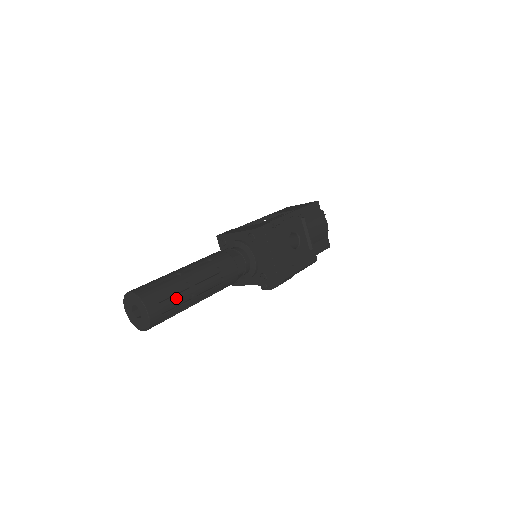
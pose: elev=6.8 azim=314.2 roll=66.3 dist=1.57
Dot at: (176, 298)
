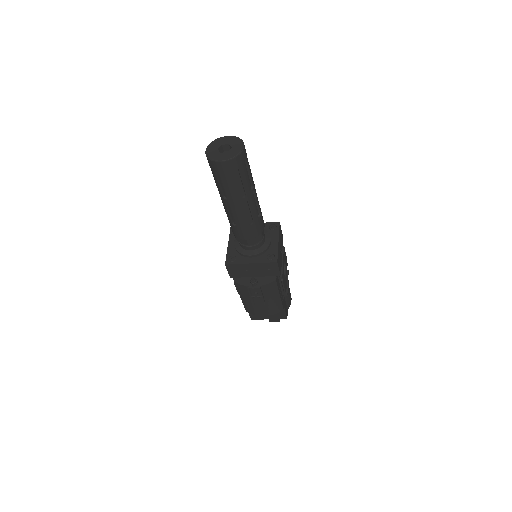
Dot at: (250, 172)
